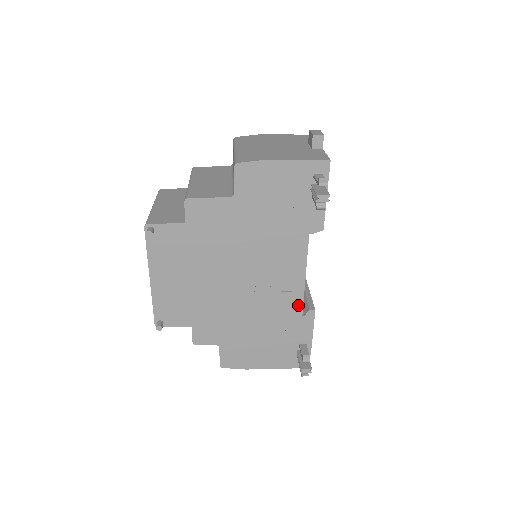
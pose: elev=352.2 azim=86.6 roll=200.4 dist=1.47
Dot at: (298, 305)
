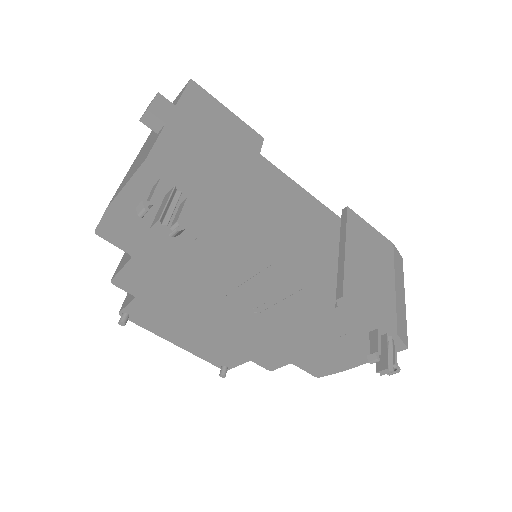
Dot at: (317, 302)
